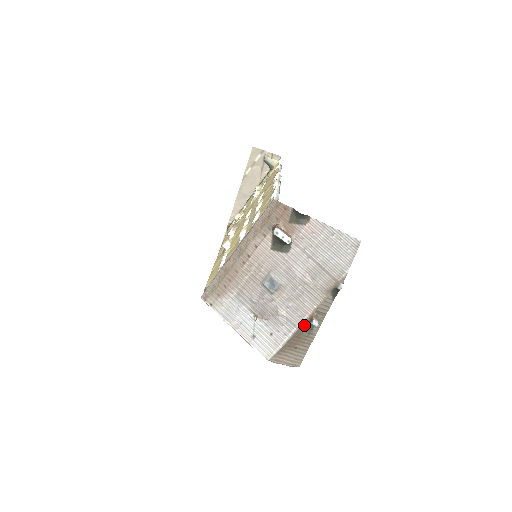
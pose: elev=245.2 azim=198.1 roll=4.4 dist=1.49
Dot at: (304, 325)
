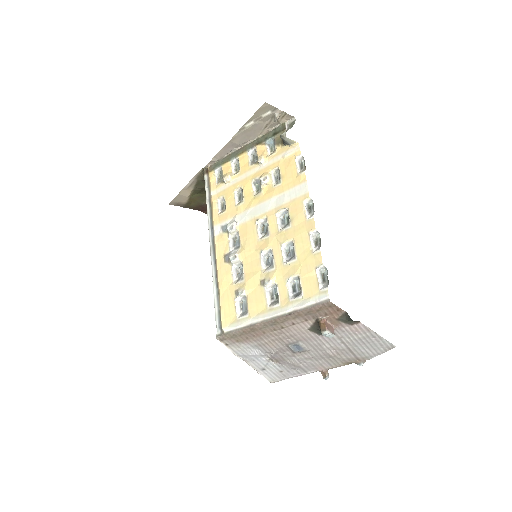
Dot at: occluded
